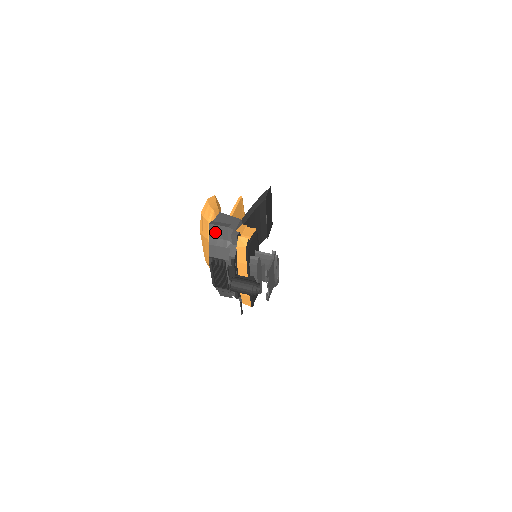
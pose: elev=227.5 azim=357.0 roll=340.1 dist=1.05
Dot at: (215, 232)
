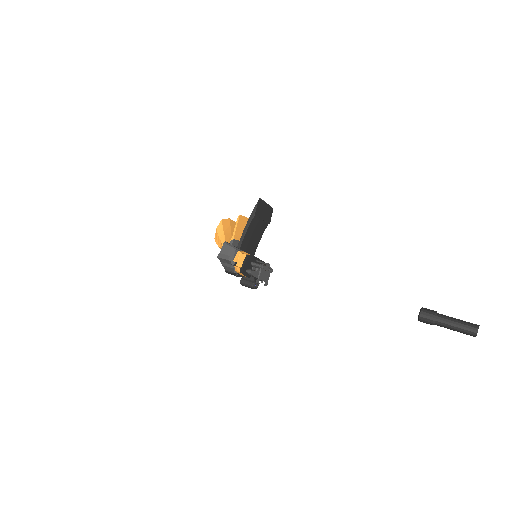
Dot at: (222, 261)
